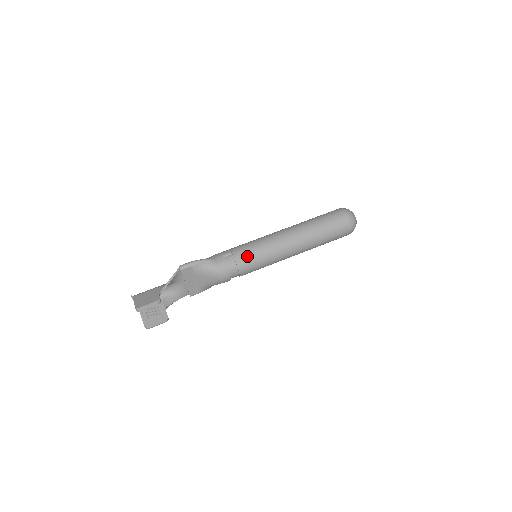
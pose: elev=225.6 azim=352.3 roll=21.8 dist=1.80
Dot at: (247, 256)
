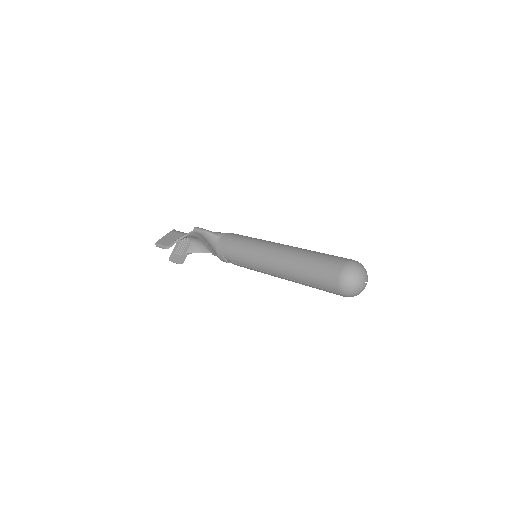
Dot at: (237, 252)
